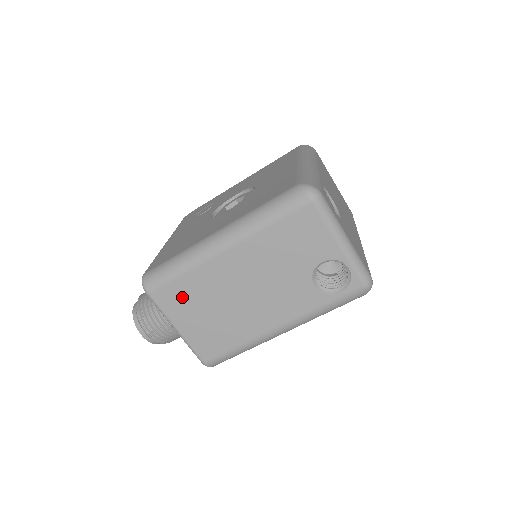
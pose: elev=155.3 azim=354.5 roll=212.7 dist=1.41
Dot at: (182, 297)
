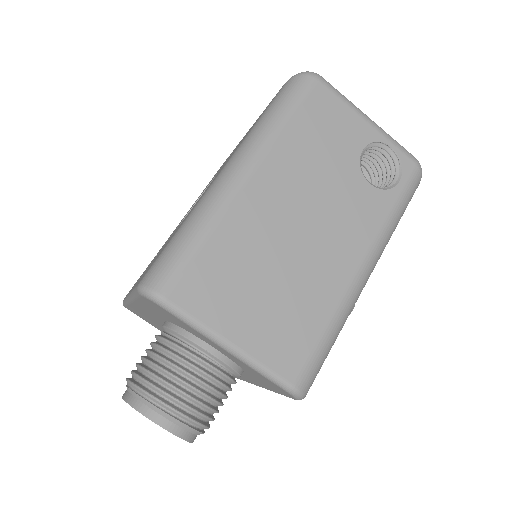
Dot at: (218, 279)
